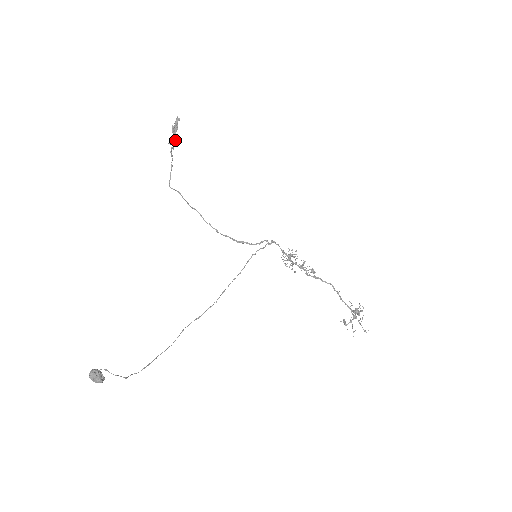
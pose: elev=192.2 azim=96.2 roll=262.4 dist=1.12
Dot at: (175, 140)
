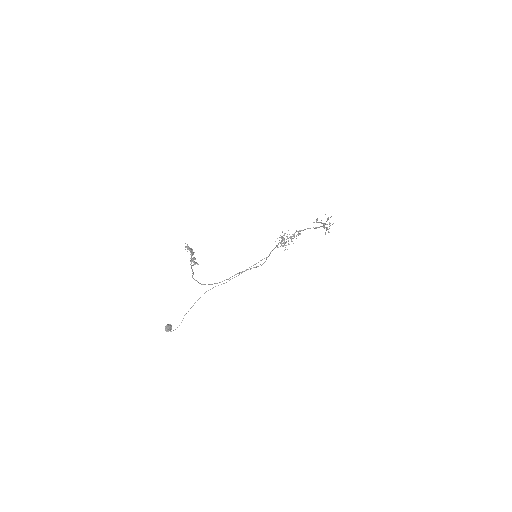
Dot at: (192, 255)
